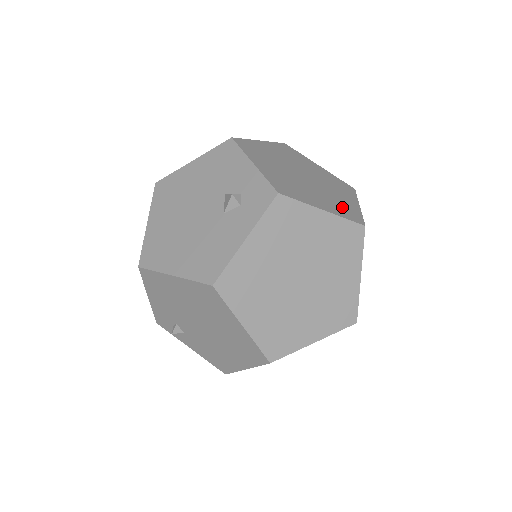
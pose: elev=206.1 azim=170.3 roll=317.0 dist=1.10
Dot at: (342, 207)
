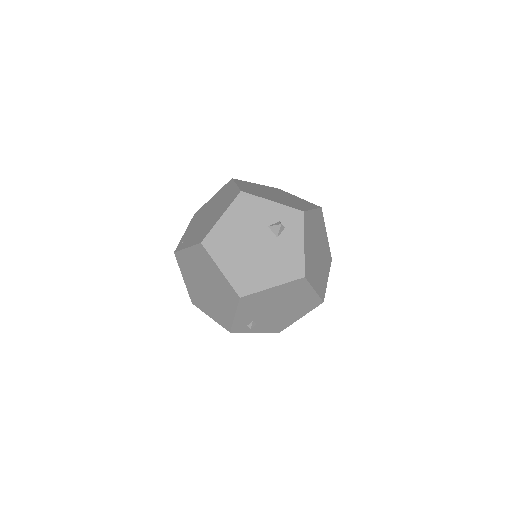
Dot at: (305, 203)
